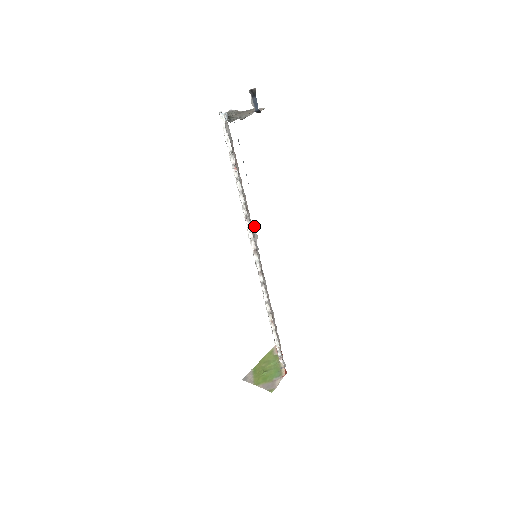
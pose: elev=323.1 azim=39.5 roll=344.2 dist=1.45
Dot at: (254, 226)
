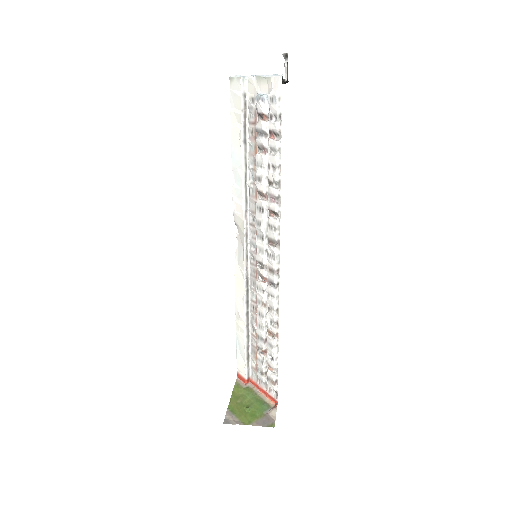
Dot at: (236, 225)
